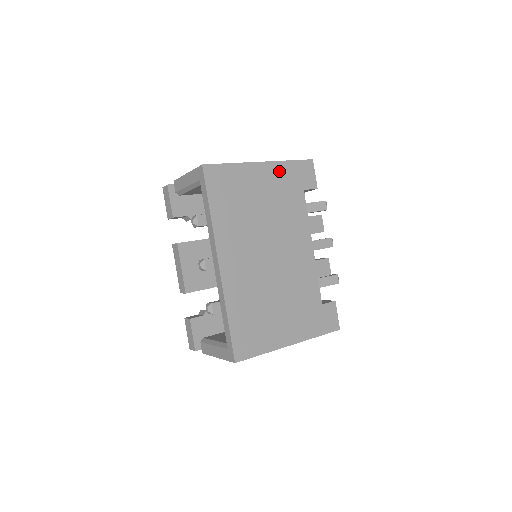
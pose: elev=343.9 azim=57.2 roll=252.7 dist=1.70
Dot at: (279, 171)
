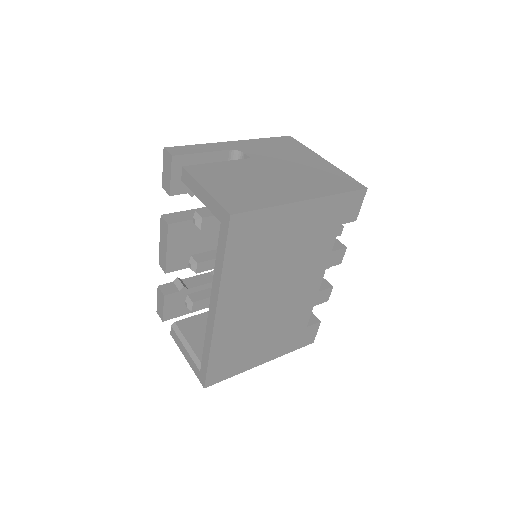
Dot at: (322, 208)
